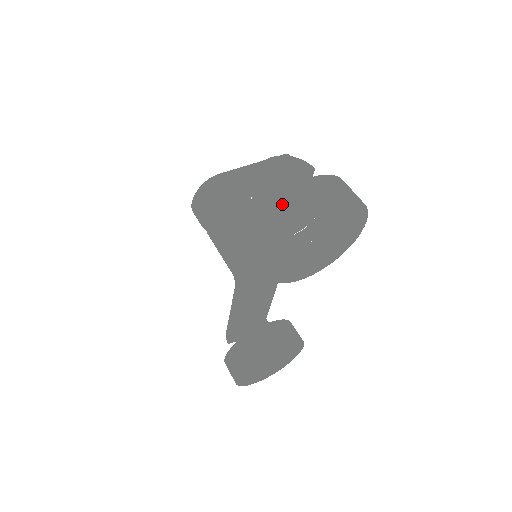
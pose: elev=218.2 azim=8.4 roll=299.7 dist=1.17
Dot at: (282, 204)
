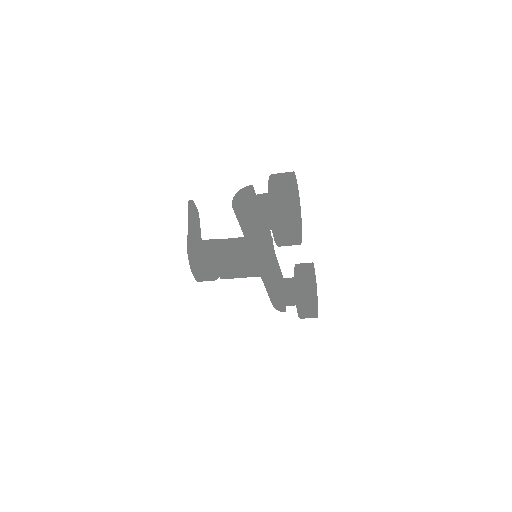
Dot at: (276, 211)
